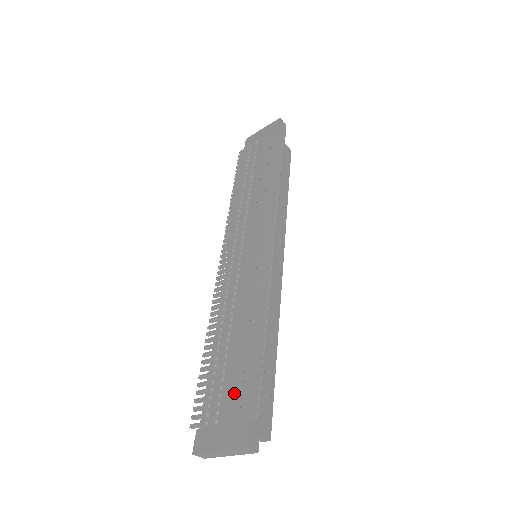
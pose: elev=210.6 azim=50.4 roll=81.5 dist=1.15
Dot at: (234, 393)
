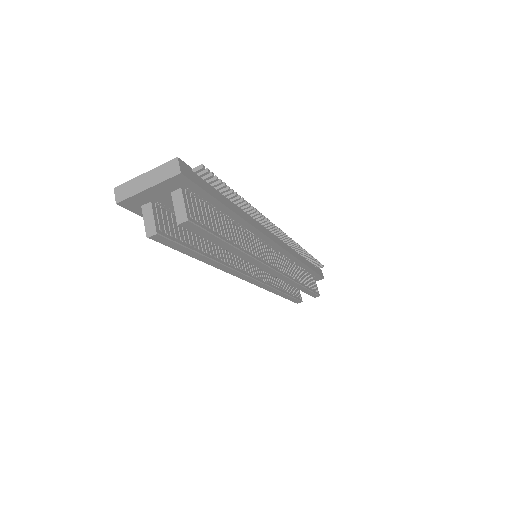
Dot at: occluded
